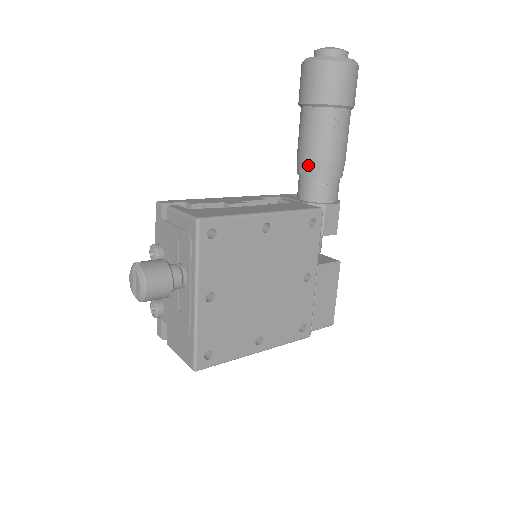
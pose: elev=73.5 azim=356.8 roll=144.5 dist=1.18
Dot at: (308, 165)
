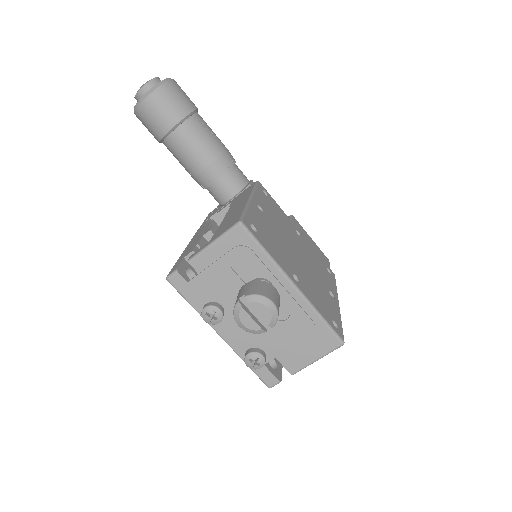
Dot at: (214, 168)
